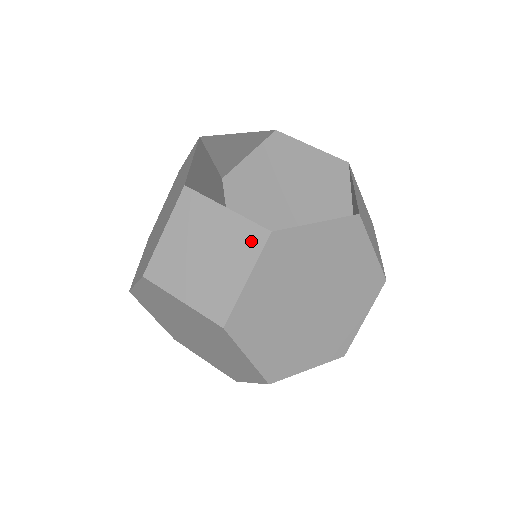
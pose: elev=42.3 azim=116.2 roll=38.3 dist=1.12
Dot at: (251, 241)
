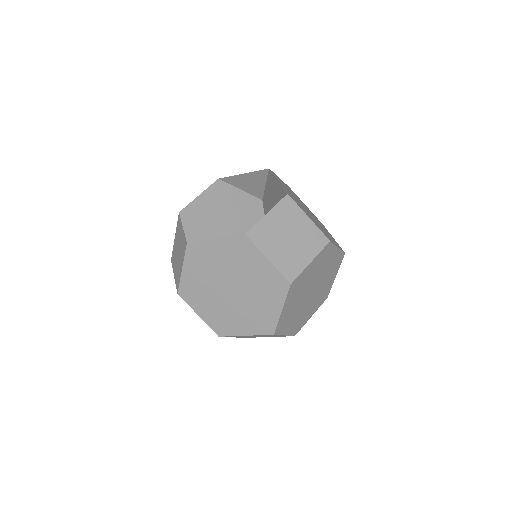
Dot at: (184, 247)
